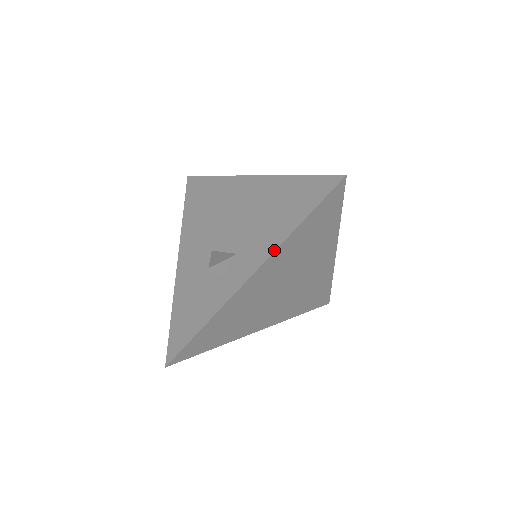
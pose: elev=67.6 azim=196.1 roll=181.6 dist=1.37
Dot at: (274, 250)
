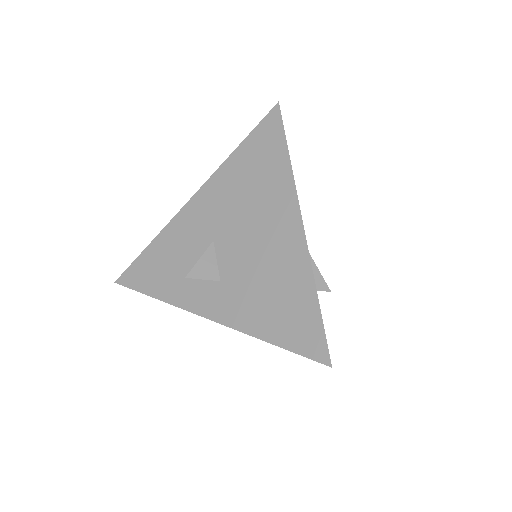
Dot at: (237, 329)
